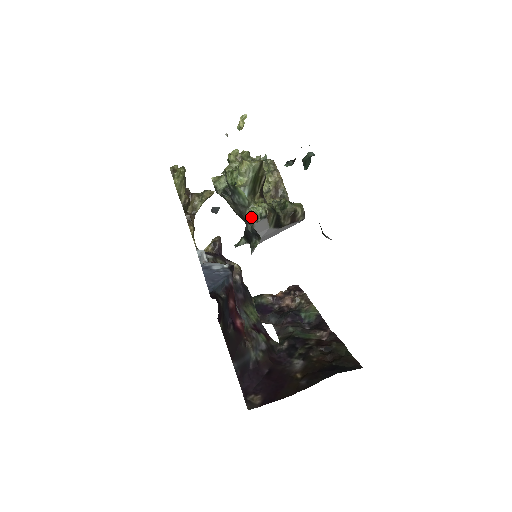
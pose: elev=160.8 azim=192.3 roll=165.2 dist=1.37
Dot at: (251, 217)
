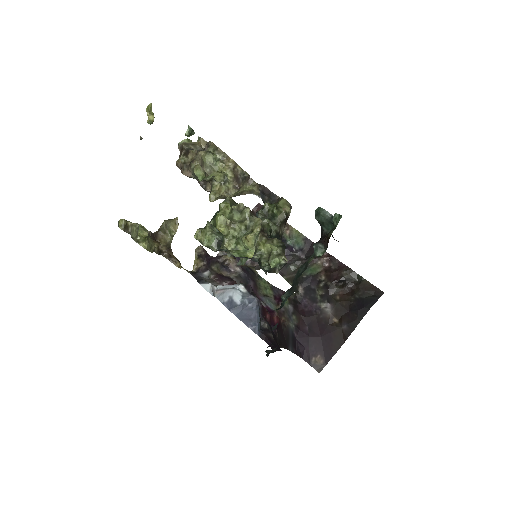
Dot at: (269, 267)
